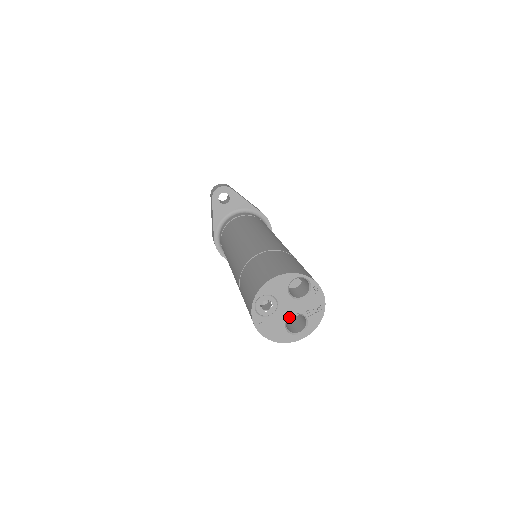
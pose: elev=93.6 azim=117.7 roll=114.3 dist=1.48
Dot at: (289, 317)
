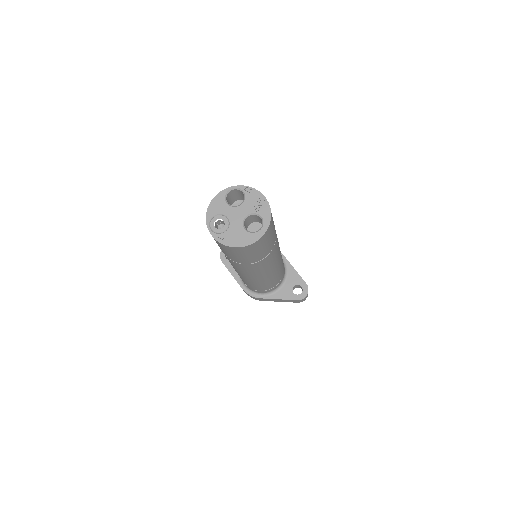
Dot at: occluded
